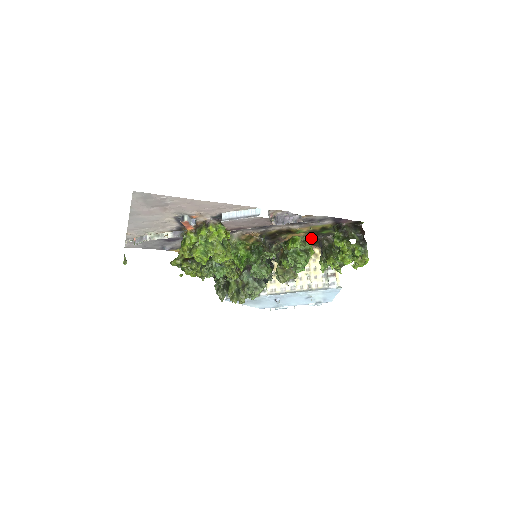
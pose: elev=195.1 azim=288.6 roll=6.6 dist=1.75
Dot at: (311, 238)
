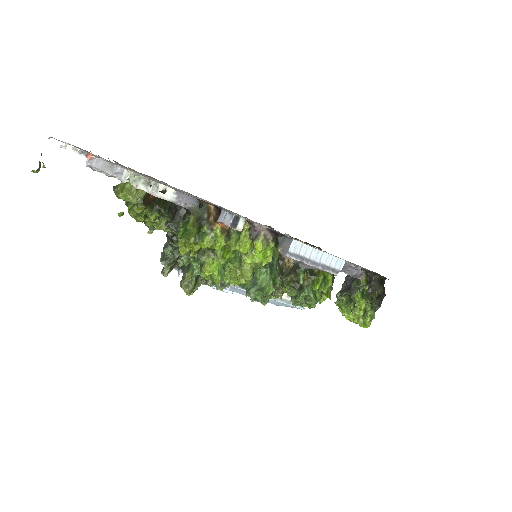
Dot at: occluded
